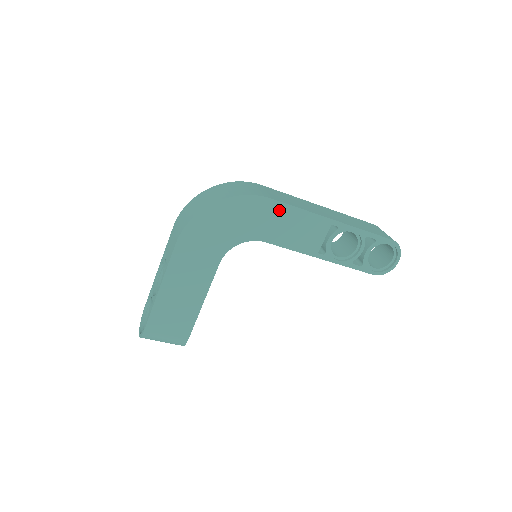
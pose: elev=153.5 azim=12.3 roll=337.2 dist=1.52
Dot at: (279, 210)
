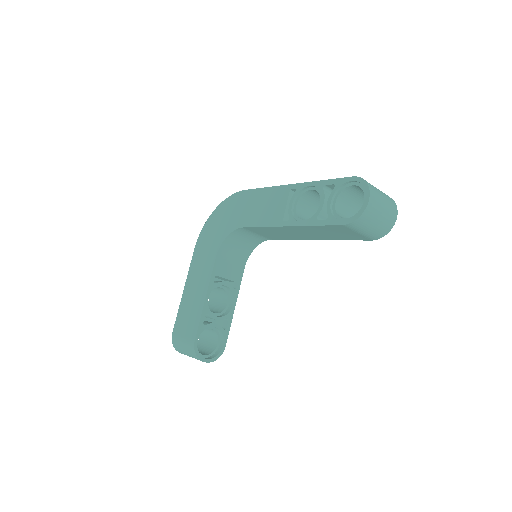
Dot at: (251, 196)
